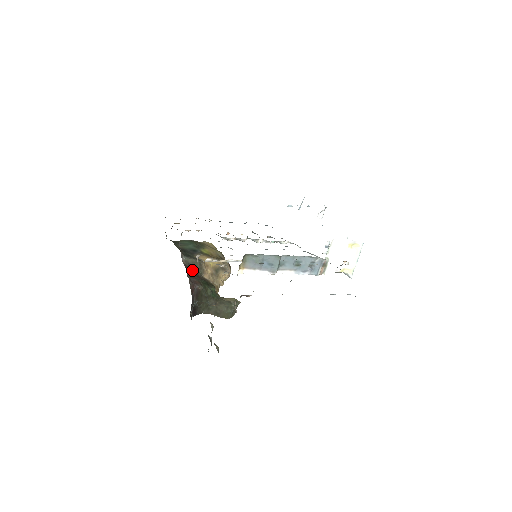
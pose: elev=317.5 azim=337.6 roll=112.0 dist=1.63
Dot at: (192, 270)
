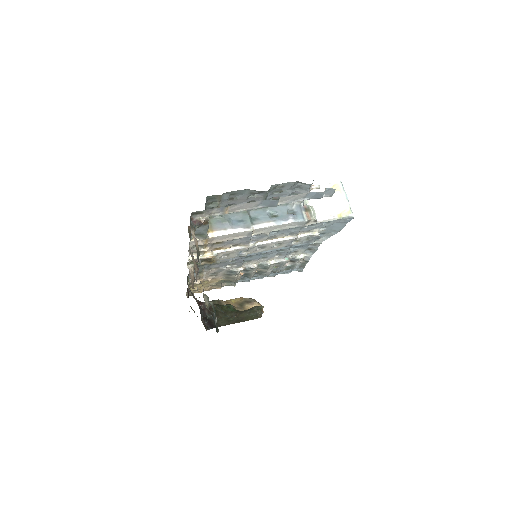
Dot at: occluded
